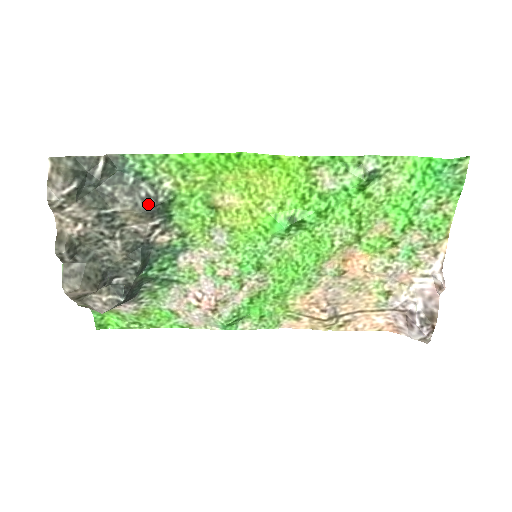
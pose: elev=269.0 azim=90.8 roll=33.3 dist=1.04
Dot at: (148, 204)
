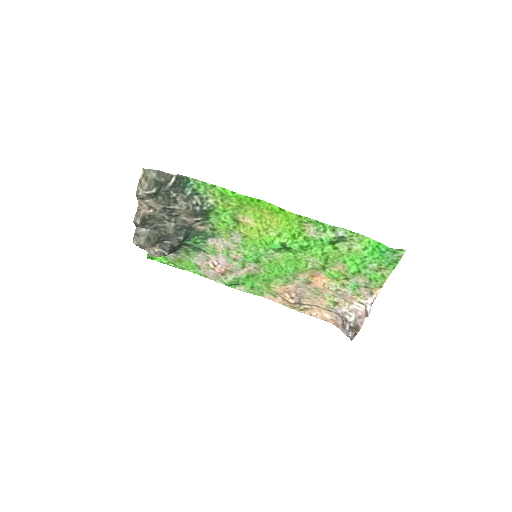
Dot at: (196, 209)
